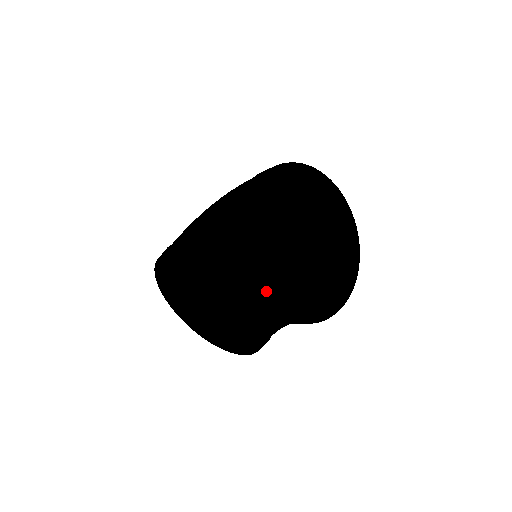
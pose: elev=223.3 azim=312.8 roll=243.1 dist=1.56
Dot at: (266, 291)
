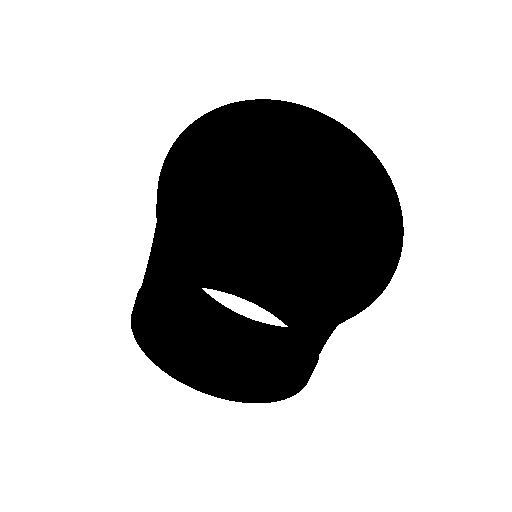
Dot at: (310, 309)
